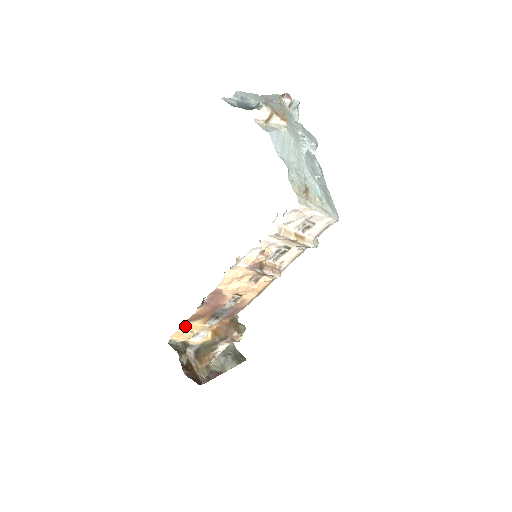
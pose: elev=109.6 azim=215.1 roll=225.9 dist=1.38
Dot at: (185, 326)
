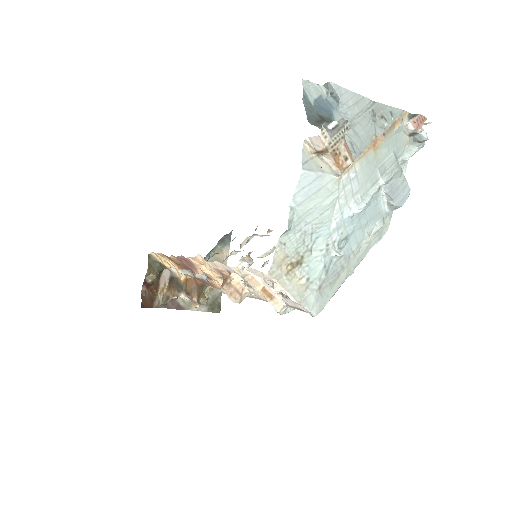
Dot at: (163, 256)
